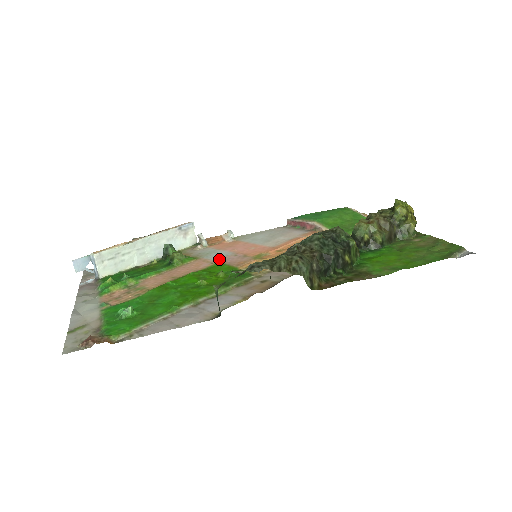
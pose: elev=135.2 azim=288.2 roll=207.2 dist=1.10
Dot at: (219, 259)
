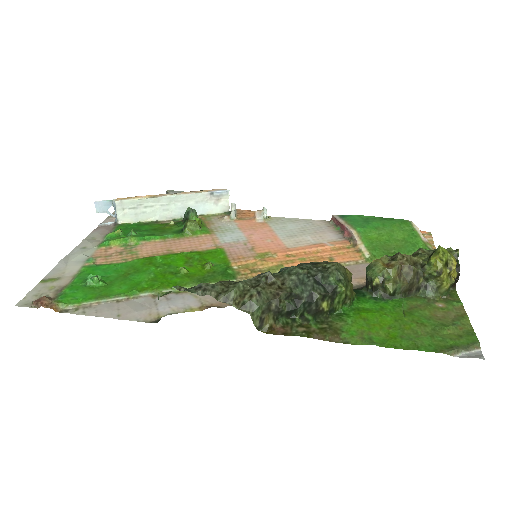
Dot at: (226, 243)
